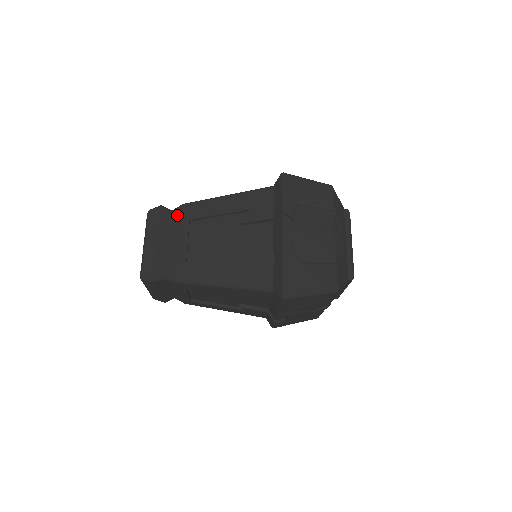
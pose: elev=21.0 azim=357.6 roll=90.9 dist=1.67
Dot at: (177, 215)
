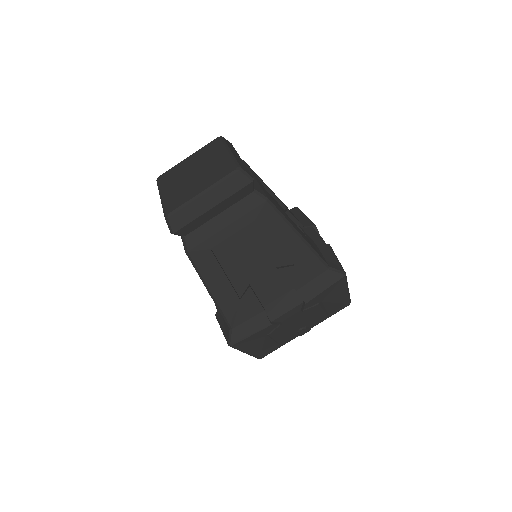
Dot at: occluded
